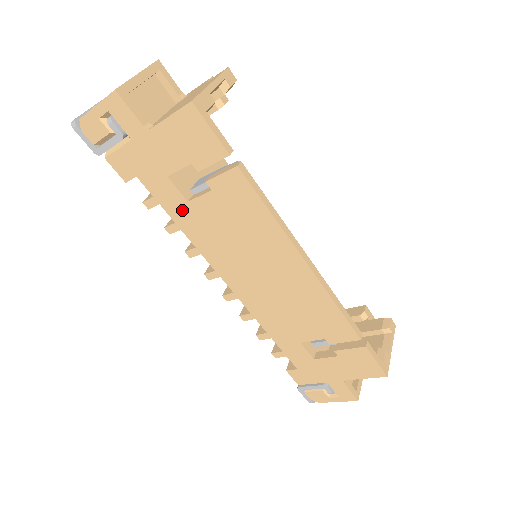
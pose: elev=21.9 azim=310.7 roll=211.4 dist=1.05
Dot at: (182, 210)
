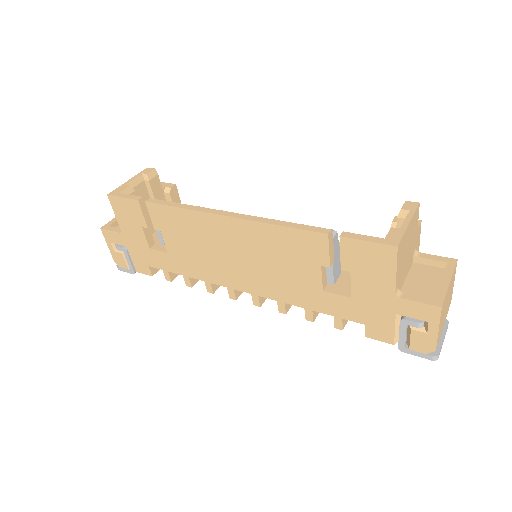
Dot at: (174, 262)
